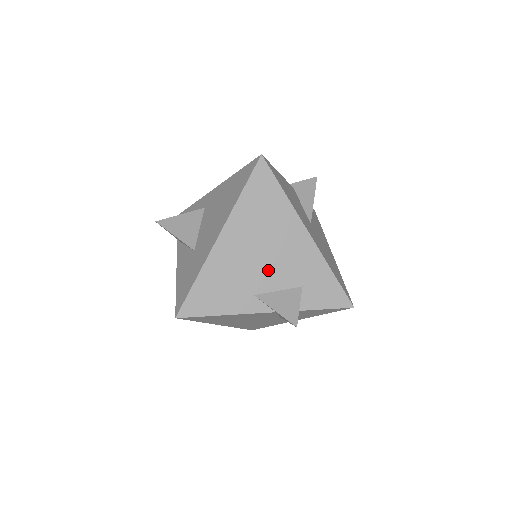
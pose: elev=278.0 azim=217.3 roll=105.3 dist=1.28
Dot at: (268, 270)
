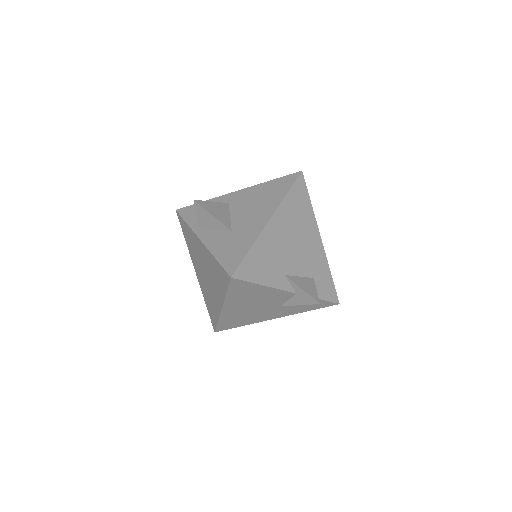
Dot at: (296, 258)
